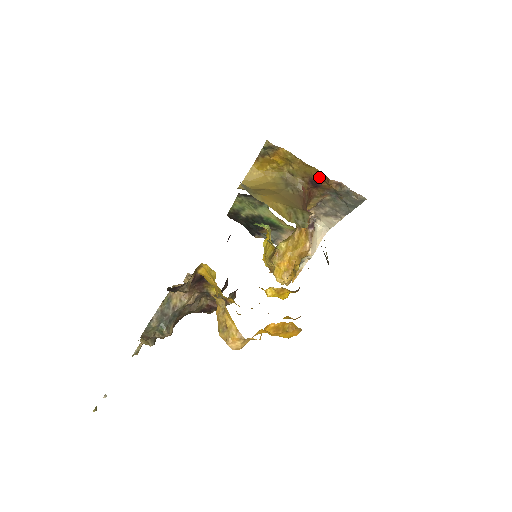
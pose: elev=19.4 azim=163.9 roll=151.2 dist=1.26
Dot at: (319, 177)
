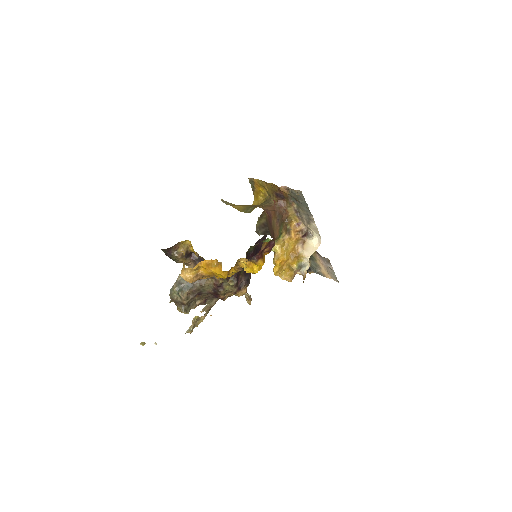
Dot at: (276, 189)
